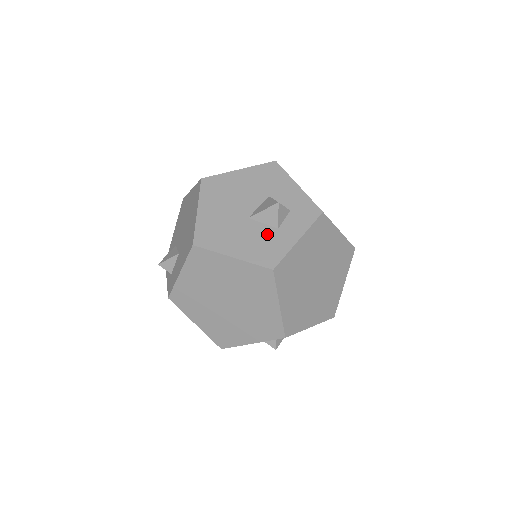
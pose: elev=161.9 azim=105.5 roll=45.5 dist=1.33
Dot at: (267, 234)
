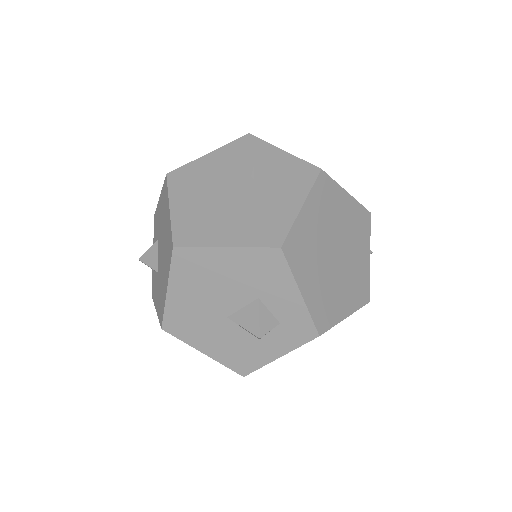
Dot at: (245, 342)
